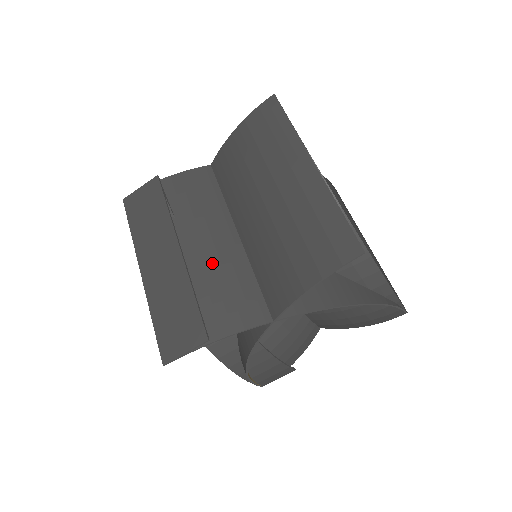
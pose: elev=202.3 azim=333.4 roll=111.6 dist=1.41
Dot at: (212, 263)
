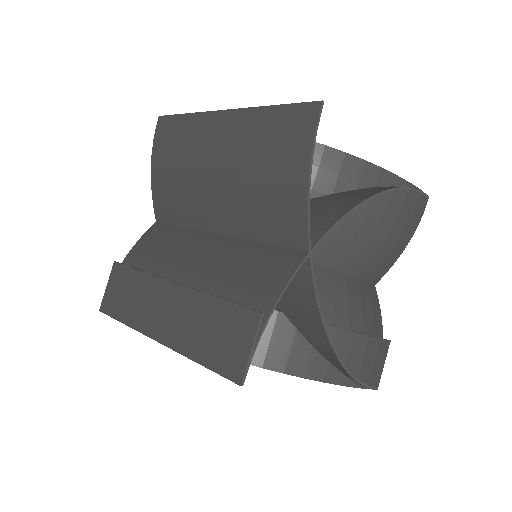
Dot at: (213, 268)
